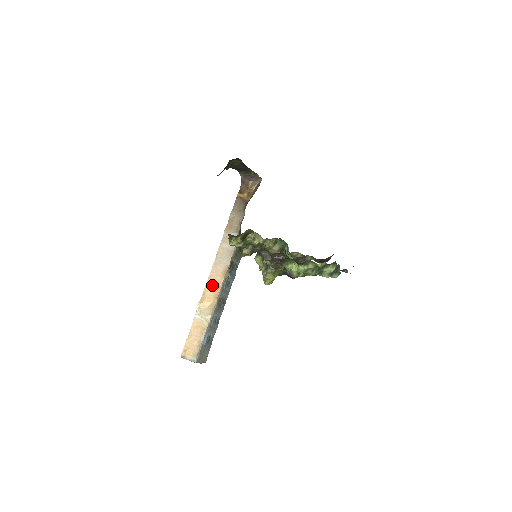
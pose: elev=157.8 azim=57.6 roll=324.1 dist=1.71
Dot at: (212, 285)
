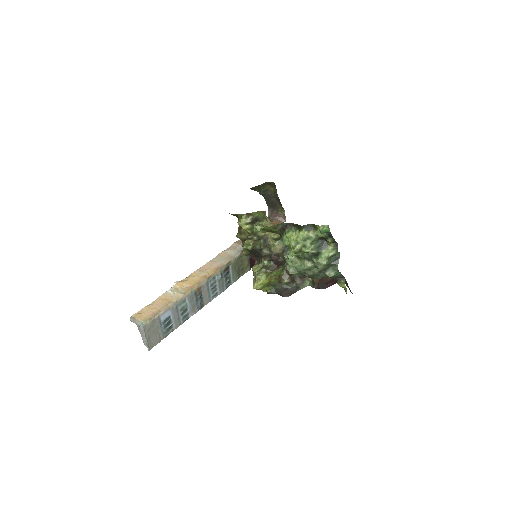
Dot at: (199, 273)
